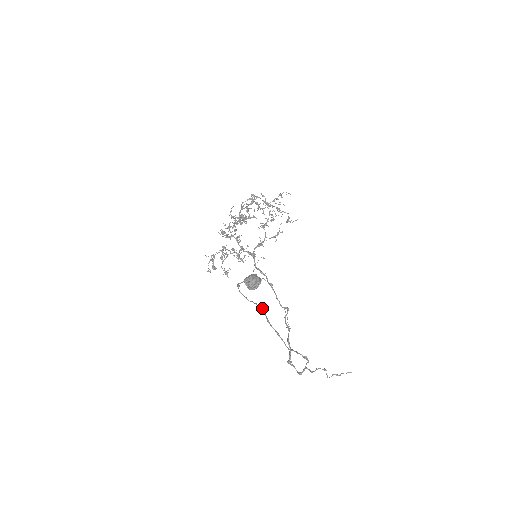
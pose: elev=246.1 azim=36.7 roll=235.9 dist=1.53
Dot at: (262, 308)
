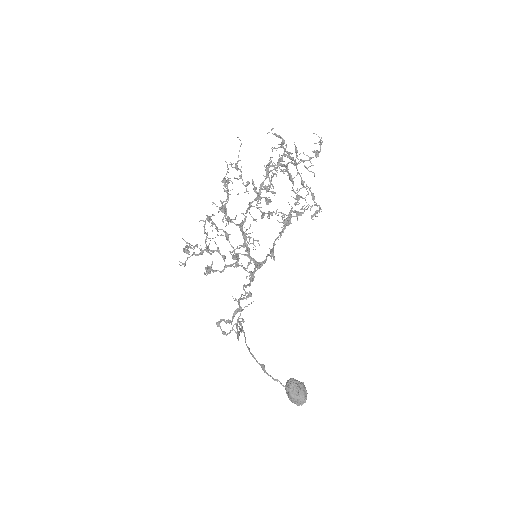
Dot at: (242, 326)
